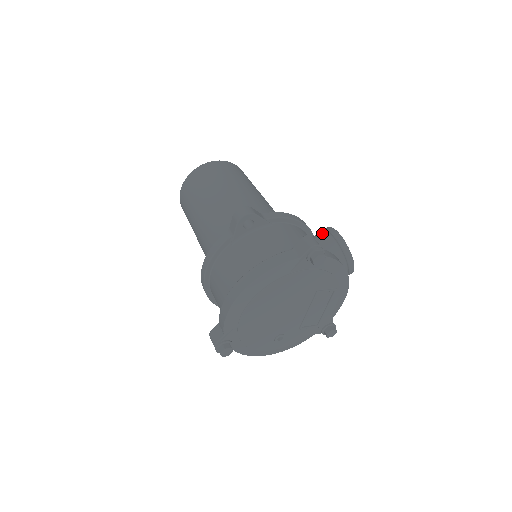
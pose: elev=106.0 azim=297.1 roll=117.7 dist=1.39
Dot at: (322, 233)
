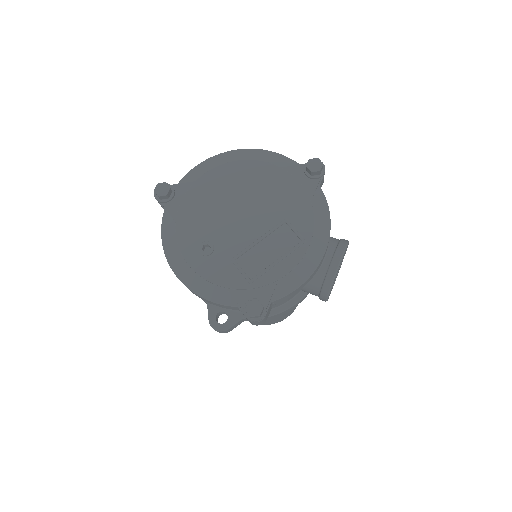
Dot at: occluded
